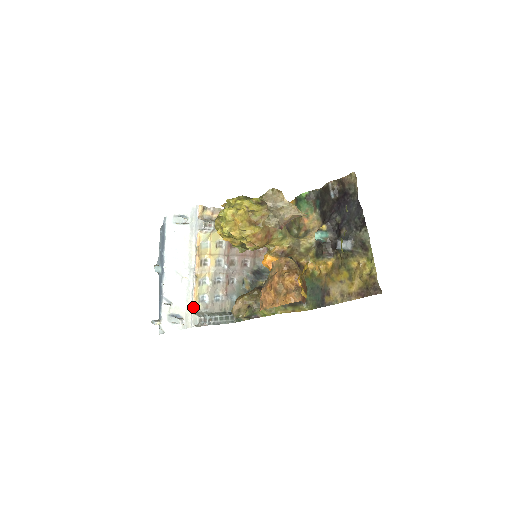
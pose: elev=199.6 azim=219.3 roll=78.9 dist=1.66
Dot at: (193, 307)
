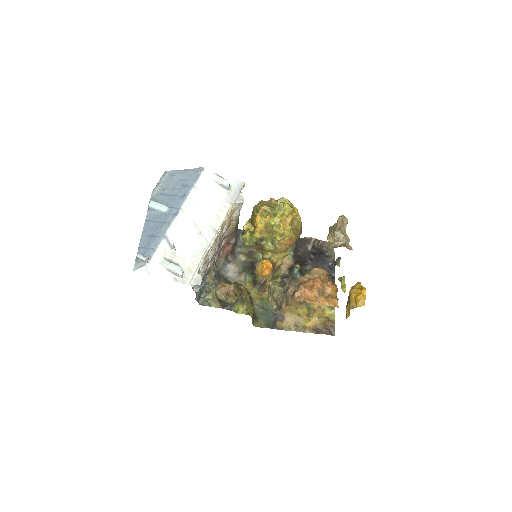
Dot at: (200, 266)
